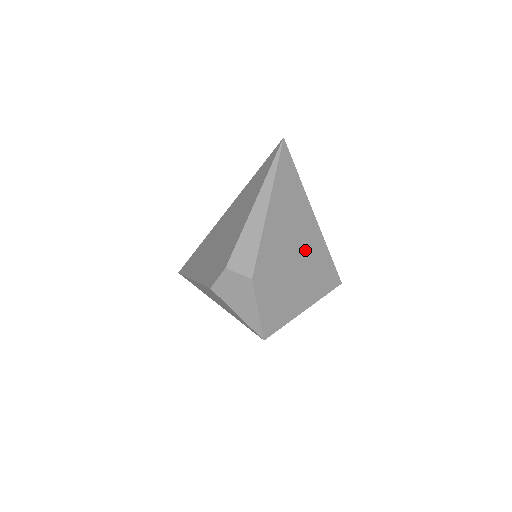
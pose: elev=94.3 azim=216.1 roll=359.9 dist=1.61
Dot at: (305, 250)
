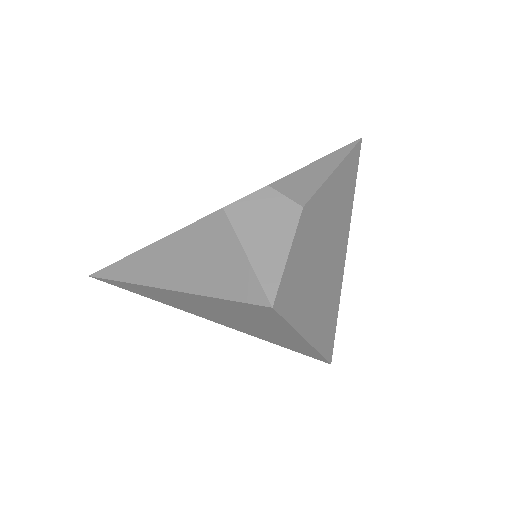
Dot at: (332, 264)
